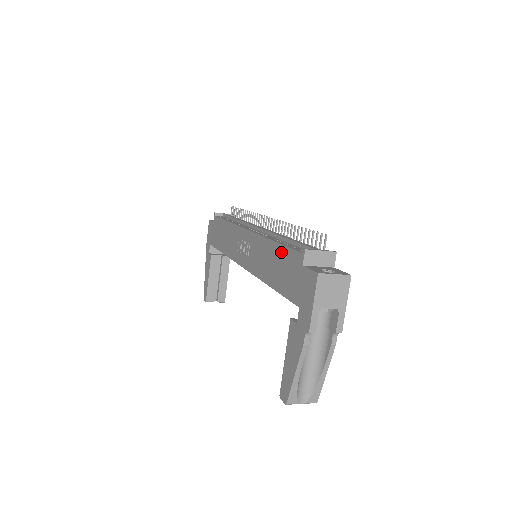
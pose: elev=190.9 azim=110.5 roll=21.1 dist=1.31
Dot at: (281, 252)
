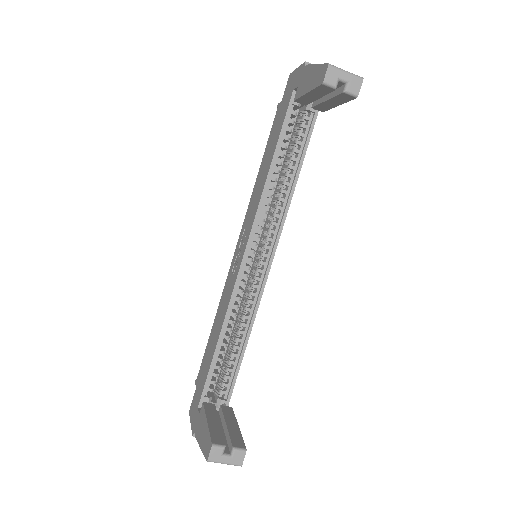
Dot at: (267, 147)
